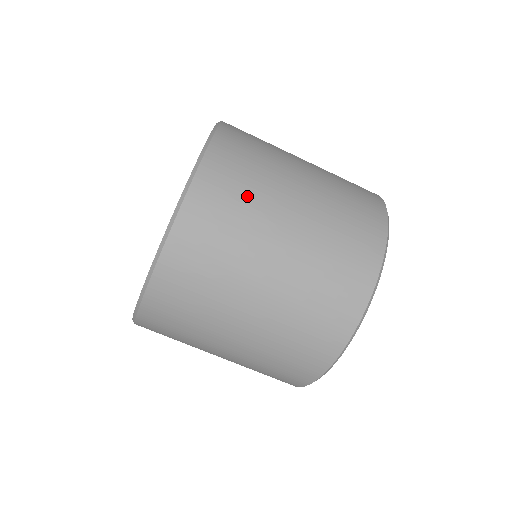
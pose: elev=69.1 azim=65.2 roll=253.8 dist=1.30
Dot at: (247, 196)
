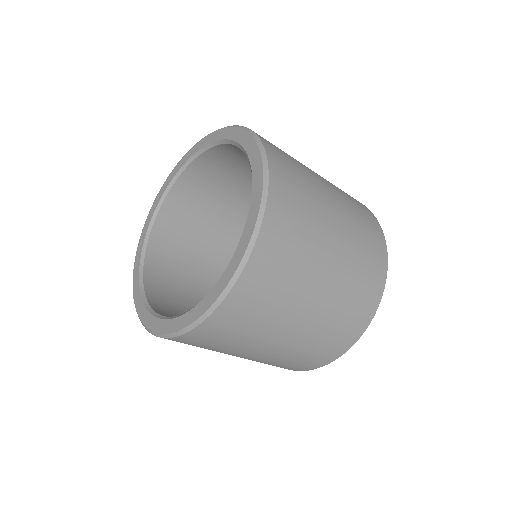
Dot at: (250, 328)
